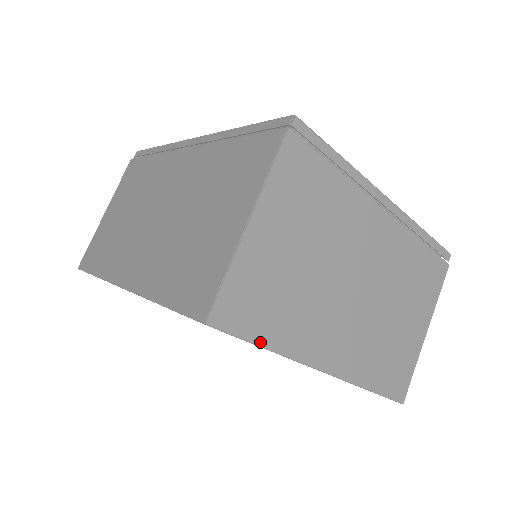
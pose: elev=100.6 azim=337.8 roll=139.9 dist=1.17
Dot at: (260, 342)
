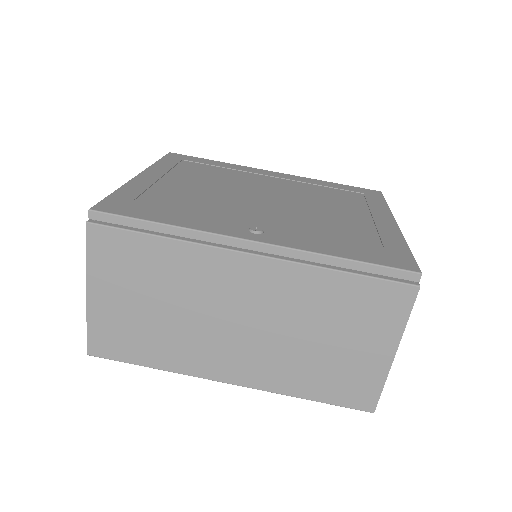
Dot at: occluded
